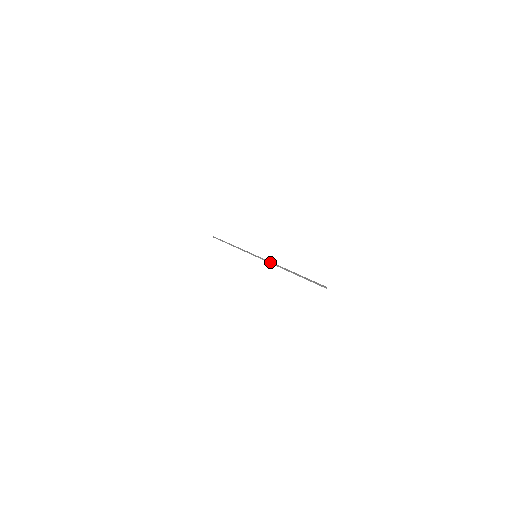
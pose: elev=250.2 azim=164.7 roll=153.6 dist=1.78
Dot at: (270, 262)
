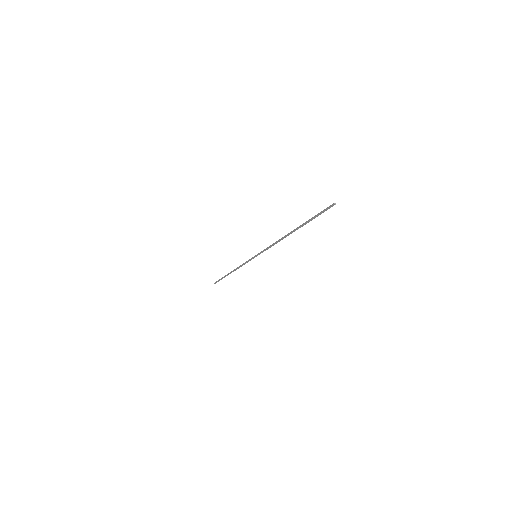
Dot at: (270, 246)
